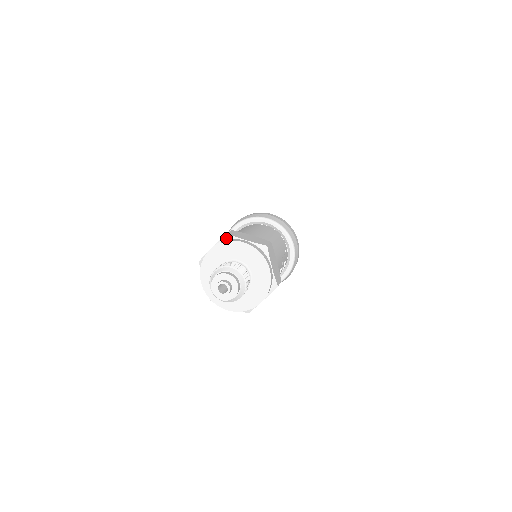
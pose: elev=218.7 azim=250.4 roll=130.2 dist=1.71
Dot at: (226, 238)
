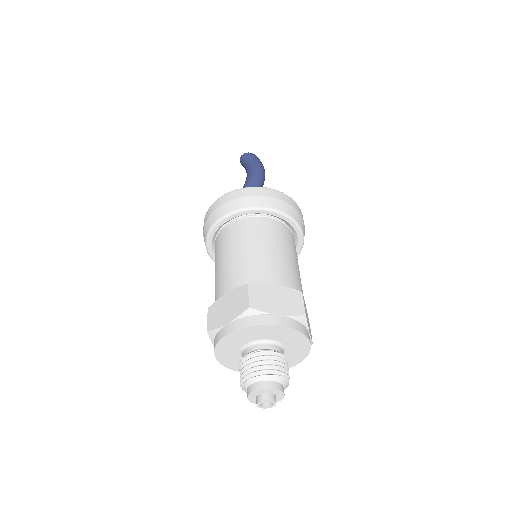
Dot at: (249, 314)
